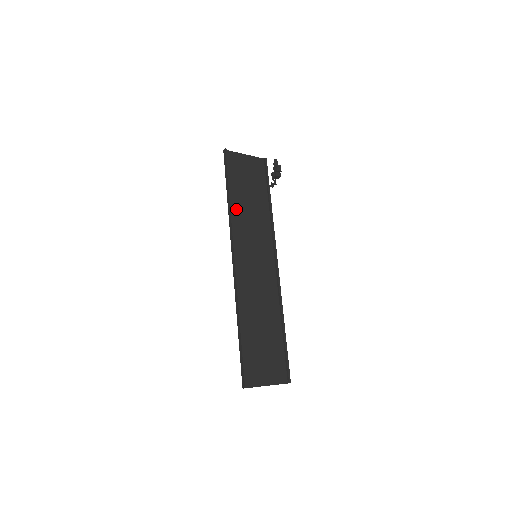
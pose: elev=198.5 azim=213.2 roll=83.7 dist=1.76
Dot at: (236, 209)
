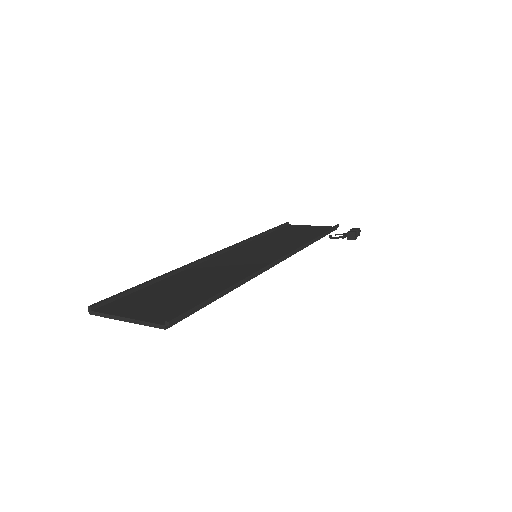
Dot at: (263, 239)
